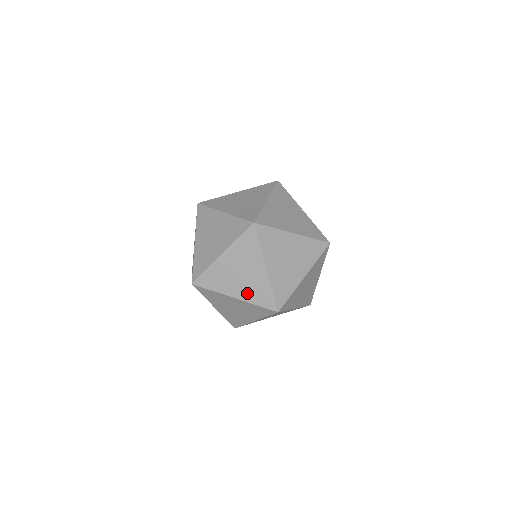
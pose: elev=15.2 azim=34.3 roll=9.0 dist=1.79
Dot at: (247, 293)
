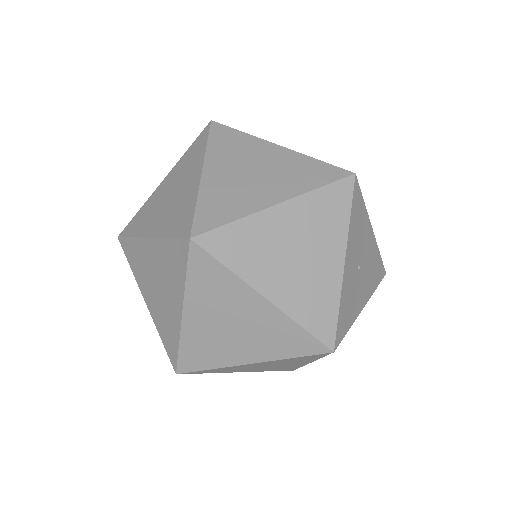
Dot at: (288, 185)
